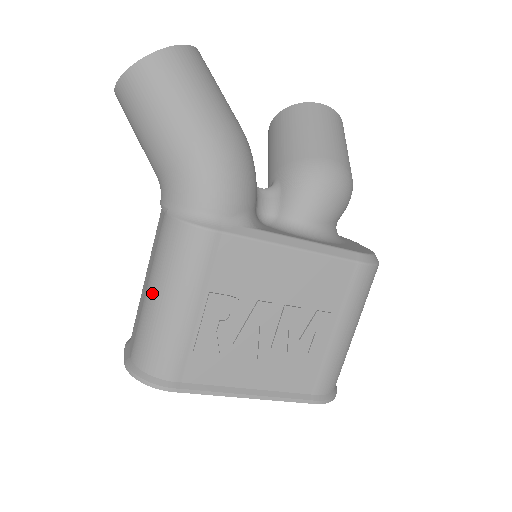
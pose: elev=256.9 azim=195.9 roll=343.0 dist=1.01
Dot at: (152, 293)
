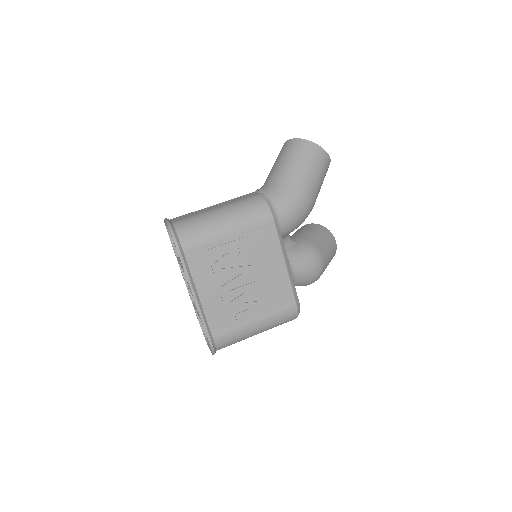
Dot at: (220, 211)
